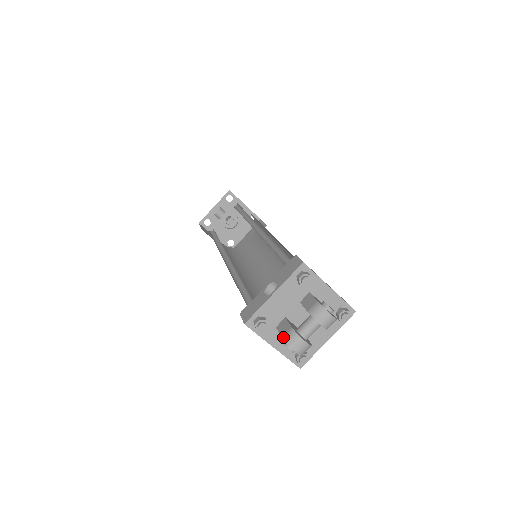
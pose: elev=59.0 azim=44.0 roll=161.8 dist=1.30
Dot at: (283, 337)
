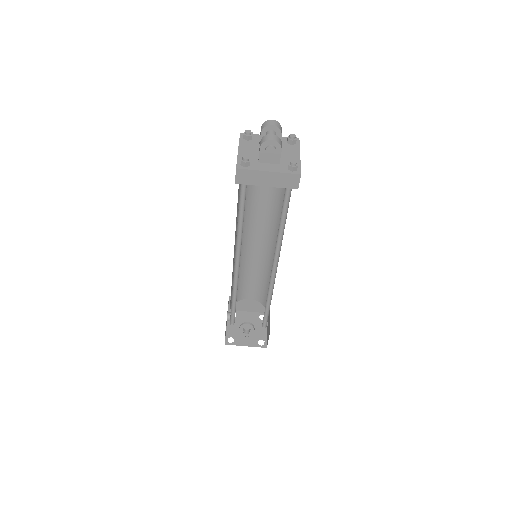
Dot at: (260, 146)
